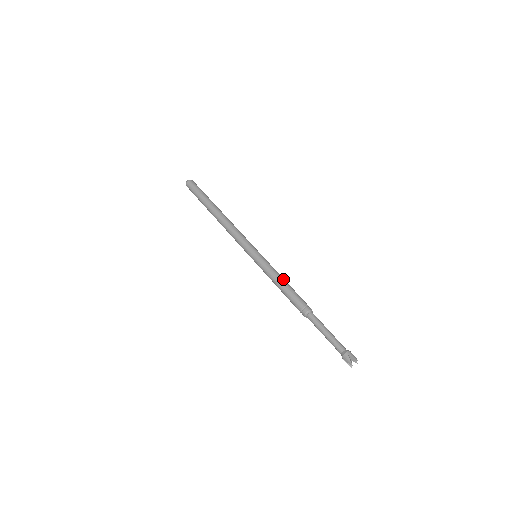
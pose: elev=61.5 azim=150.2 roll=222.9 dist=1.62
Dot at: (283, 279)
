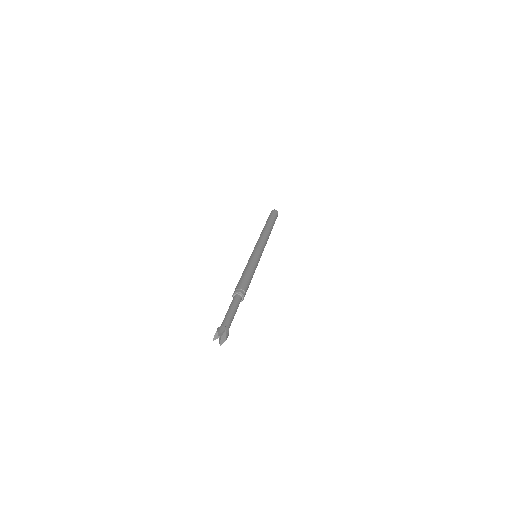
Dot at: (247, 269)
